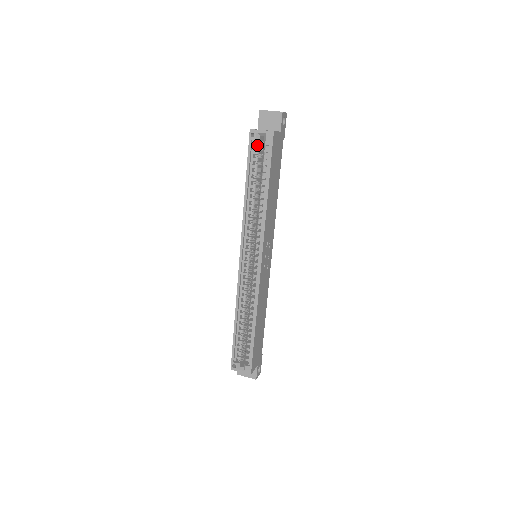
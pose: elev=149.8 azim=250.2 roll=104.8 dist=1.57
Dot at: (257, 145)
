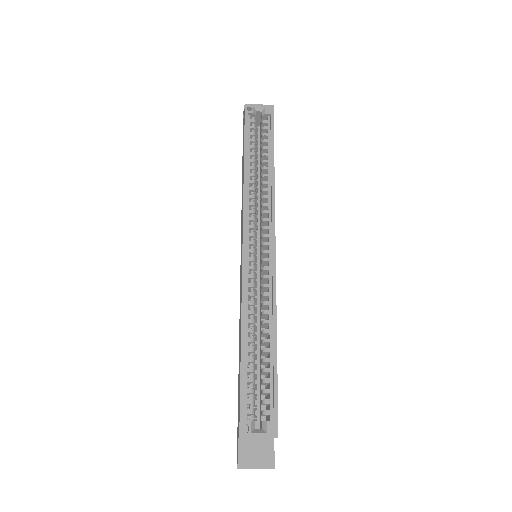
Dot at: (254, 120)
